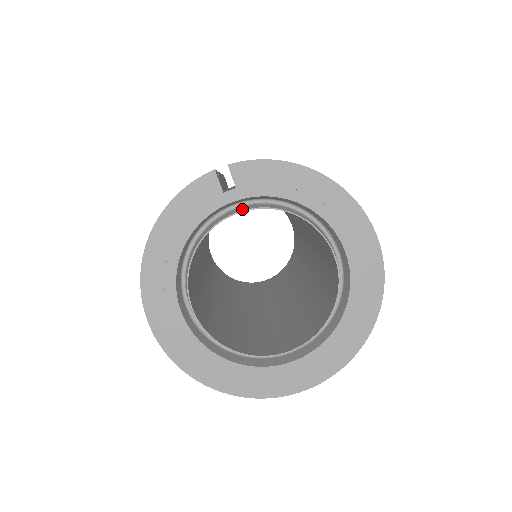
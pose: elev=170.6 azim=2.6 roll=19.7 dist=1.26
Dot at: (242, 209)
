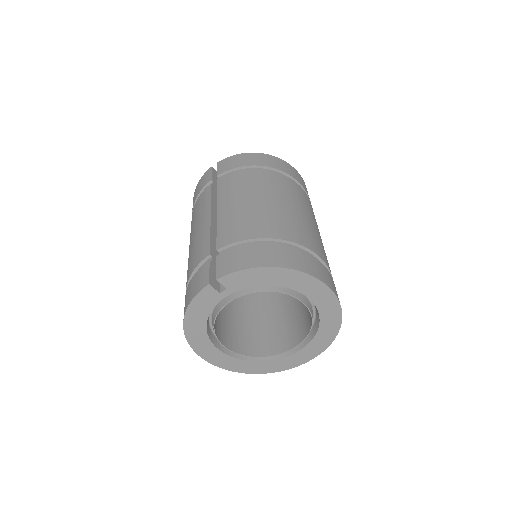
Dot at: (235, 296)
